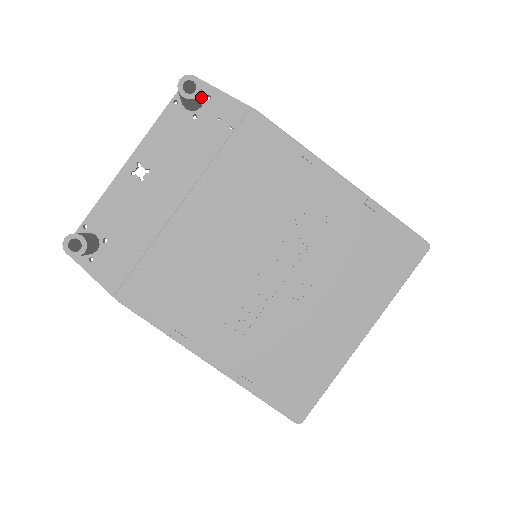
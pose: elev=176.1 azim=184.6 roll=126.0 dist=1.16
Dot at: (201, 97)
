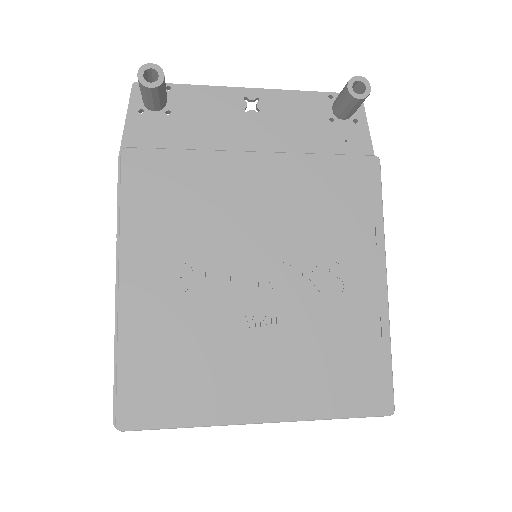
Dot at: (355, 108)
